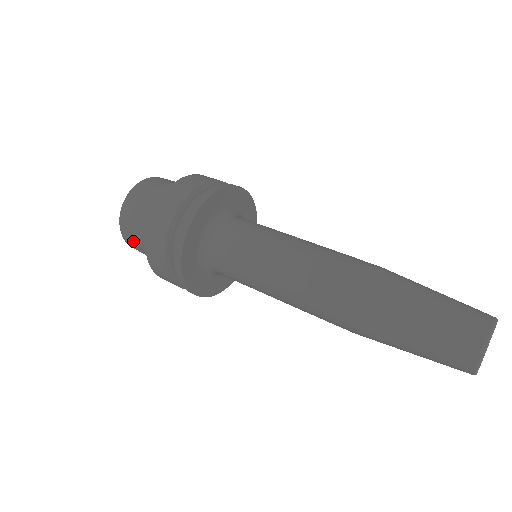
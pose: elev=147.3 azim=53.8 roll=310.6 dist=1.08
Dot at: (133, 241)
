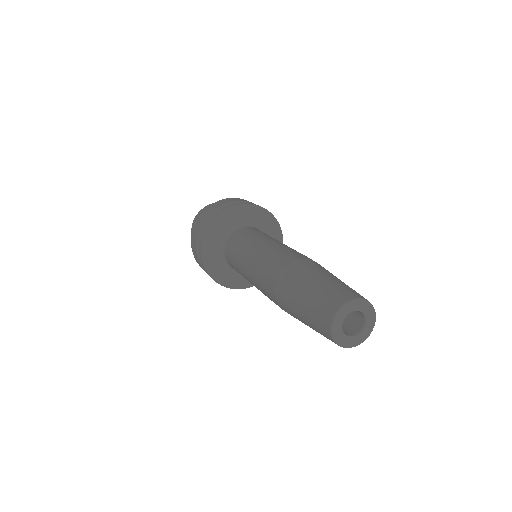
Dot at: occluded
